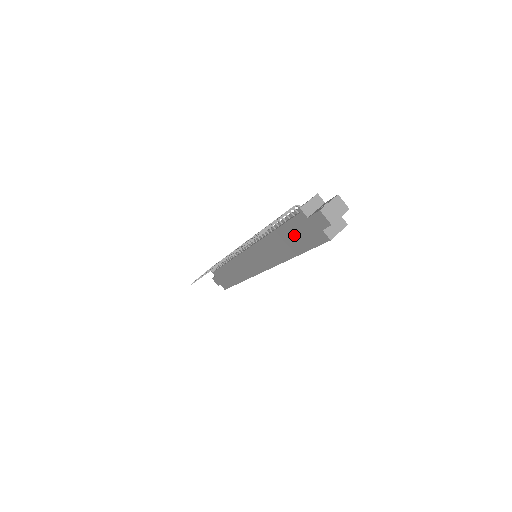
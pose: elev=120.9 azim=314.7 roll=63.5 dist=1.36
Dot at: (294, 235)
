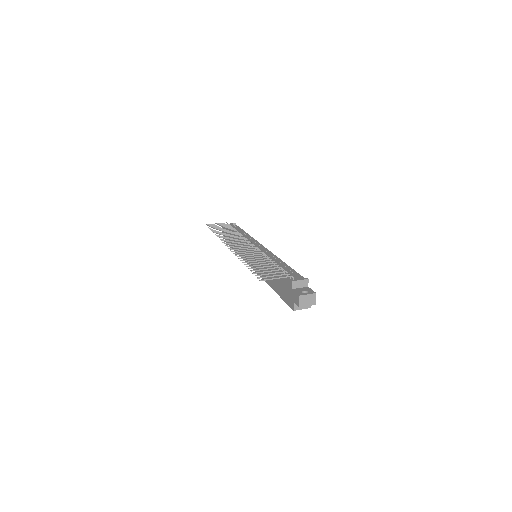
Dot at: (280, 284)
